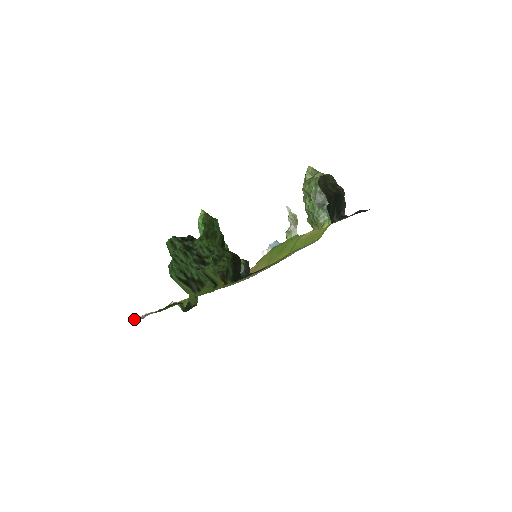
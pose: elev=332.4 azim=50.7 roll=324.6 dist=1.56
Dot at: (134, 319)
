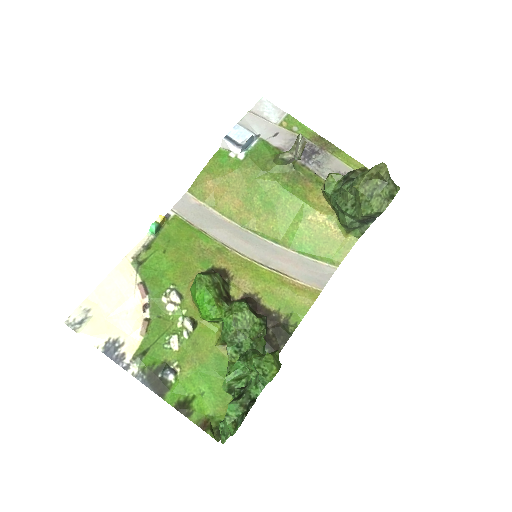
Dot at: (74, 330)
